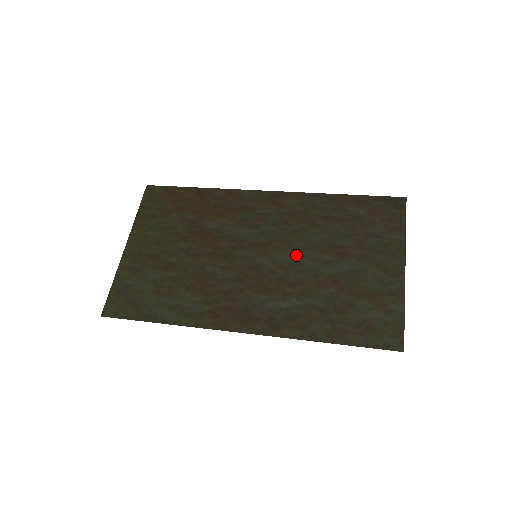
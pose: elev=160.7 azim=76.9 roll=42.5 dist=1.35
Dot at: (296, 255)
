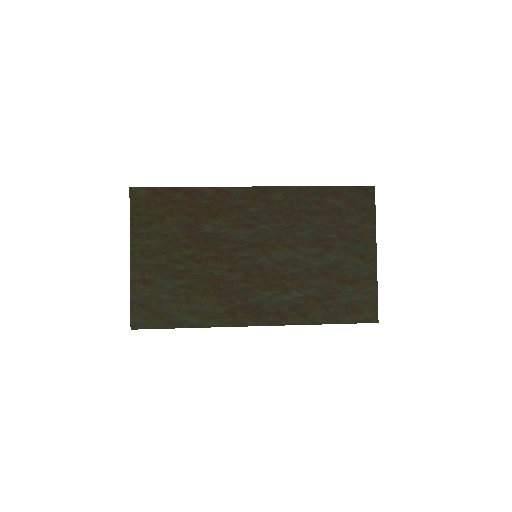
Dot at: (290, 252)
